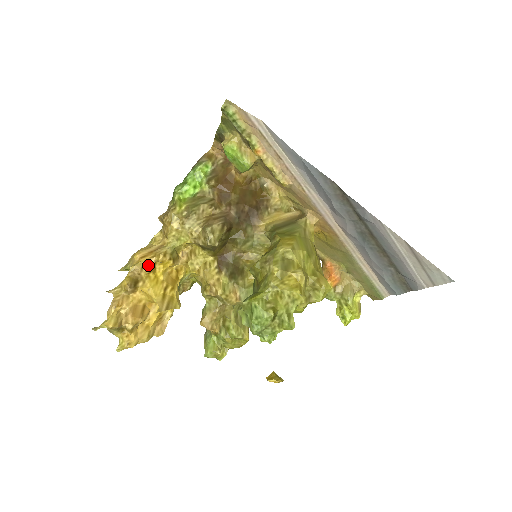
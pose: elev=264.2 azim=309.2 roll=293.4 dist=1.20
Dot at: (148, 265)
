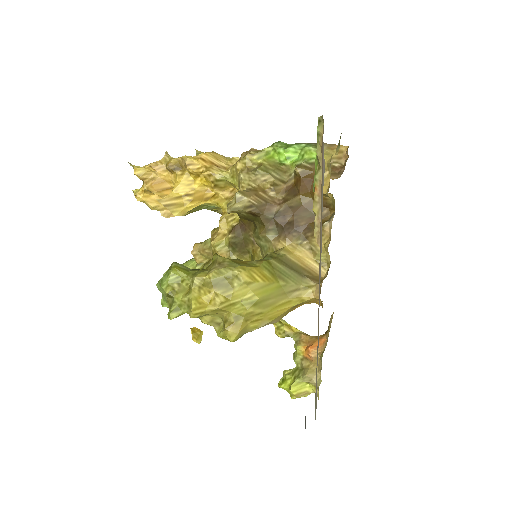
Dot at: (196, 168)
